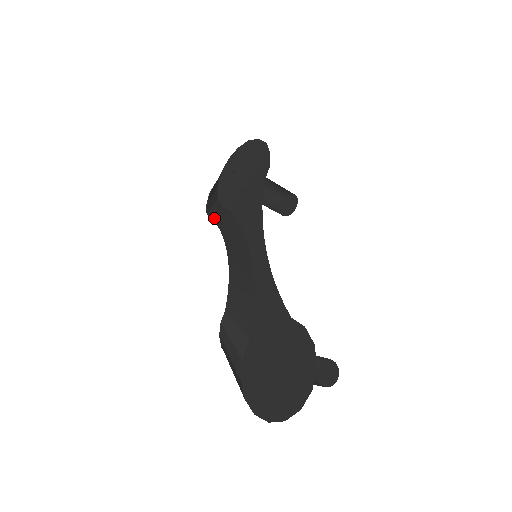
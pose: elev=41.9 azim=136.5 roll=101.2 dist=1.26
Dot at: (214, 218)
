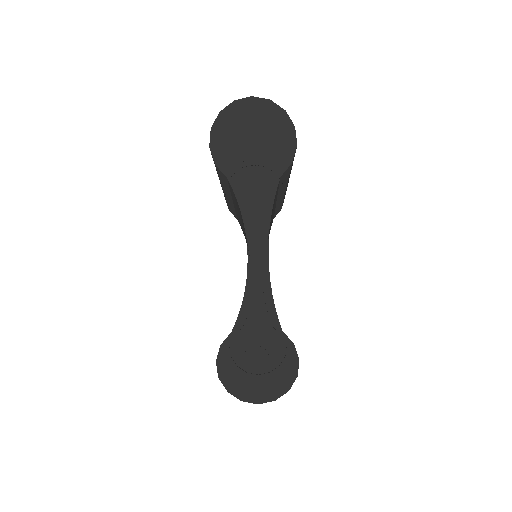
Dot at: (230, 206)
